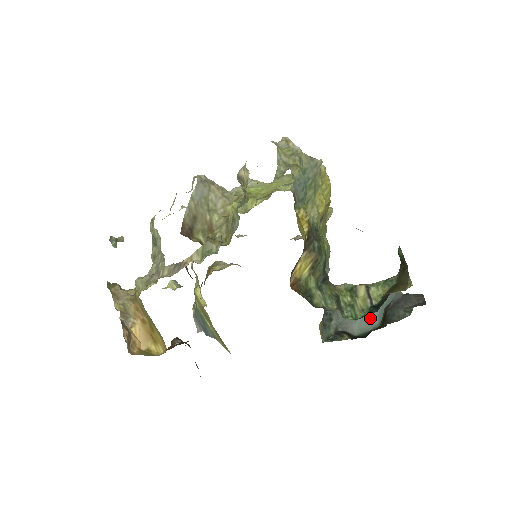
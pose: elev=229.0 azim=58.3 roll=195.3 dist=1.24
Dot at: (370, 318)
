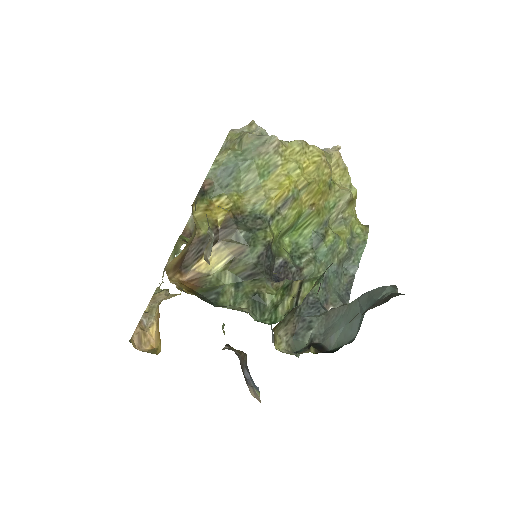
Dot at: (351, 328)
